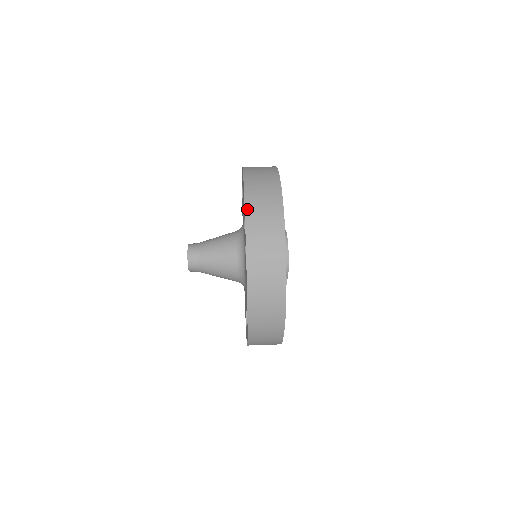
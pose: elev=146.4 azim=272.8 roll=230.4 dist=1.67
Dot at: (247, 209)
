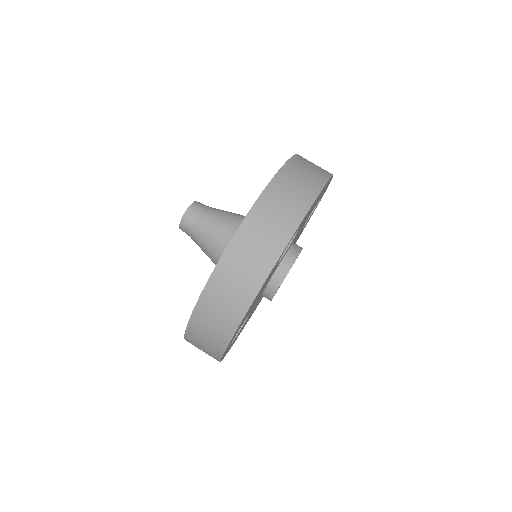
Dot at: (266, 192)
